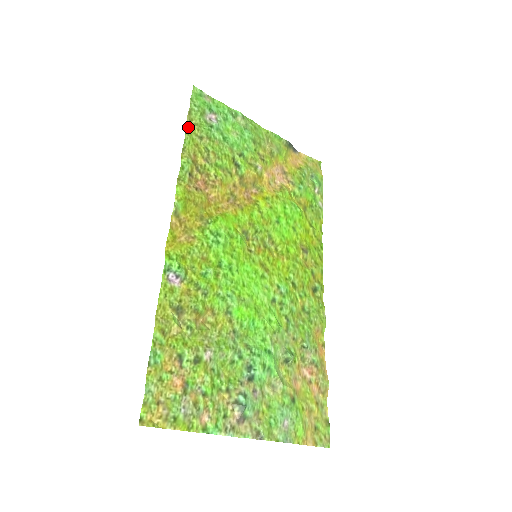
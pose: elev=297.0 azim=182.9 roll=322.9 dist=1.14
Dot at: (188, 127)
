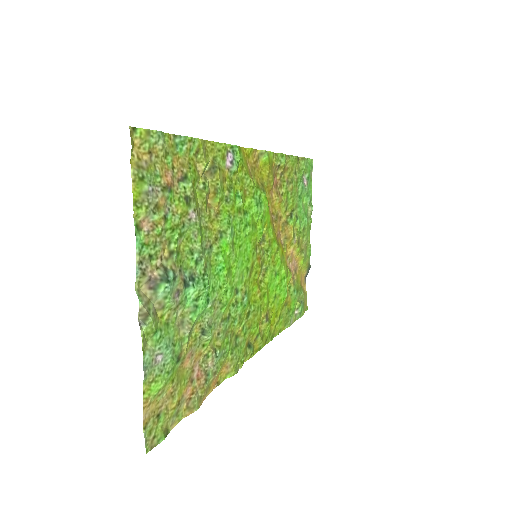
Dot at: (298, 158)
